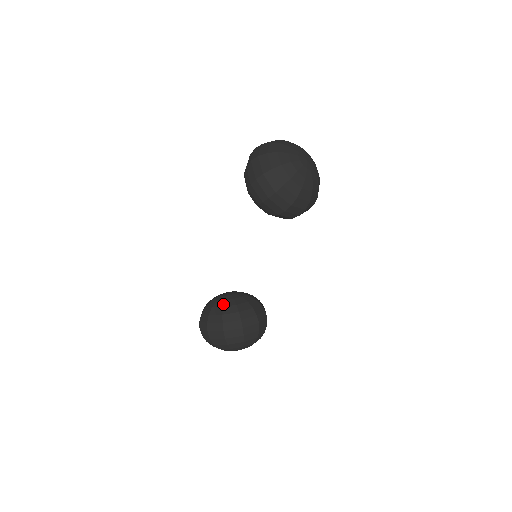
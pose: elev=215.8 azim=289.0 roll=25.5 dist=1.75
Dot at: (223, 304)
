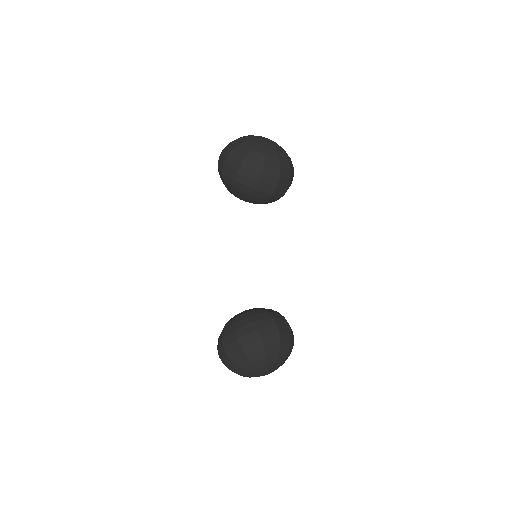
Dot at: (235, 316)
